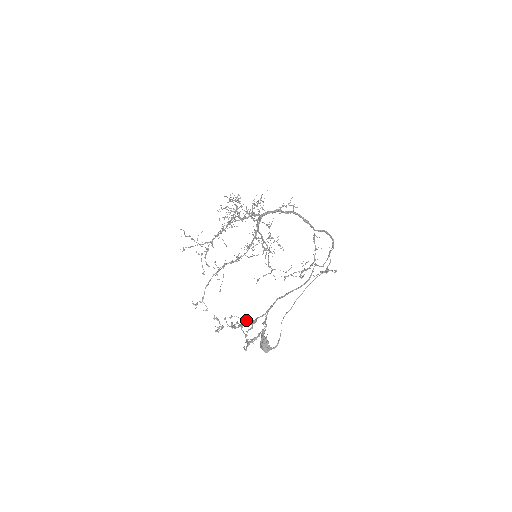
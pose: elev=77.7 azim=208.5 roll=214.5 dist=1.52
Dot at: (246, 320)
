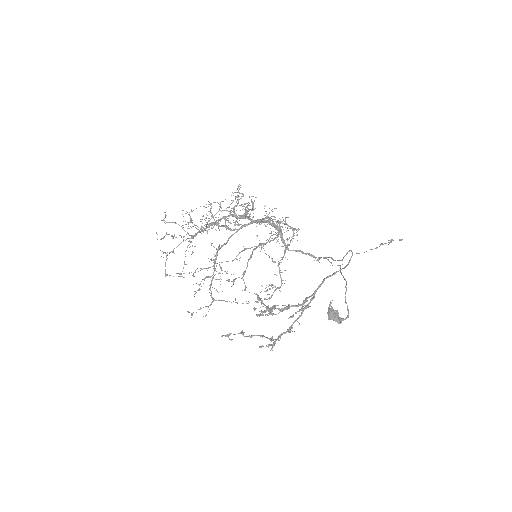
Dot at: (289, 304)
